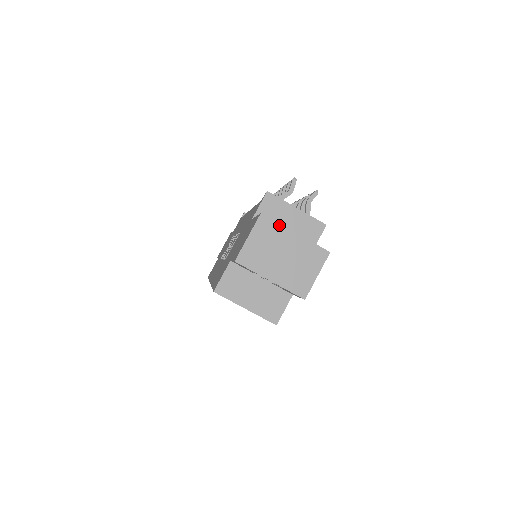
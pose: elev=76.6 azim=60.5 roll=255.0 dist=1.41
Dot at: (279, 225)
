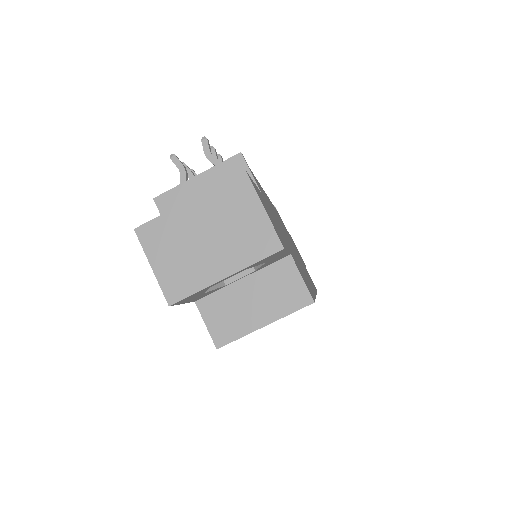
Dot at: (164, 216)
